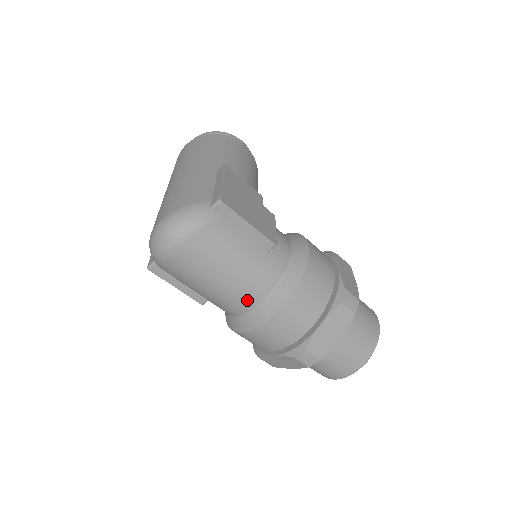
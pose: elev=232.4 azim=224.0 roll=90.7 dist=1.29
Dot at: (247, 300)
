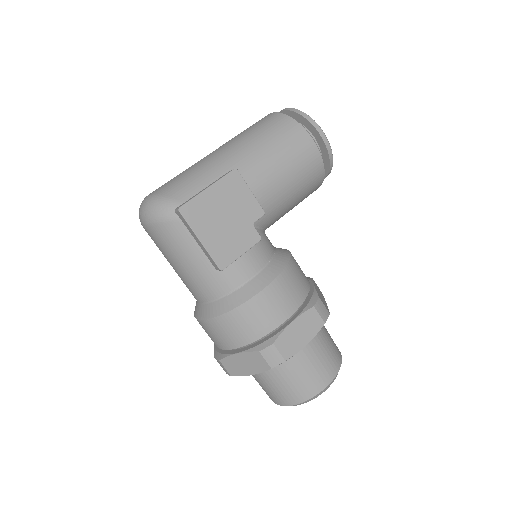
Dot at: (193, 293)
